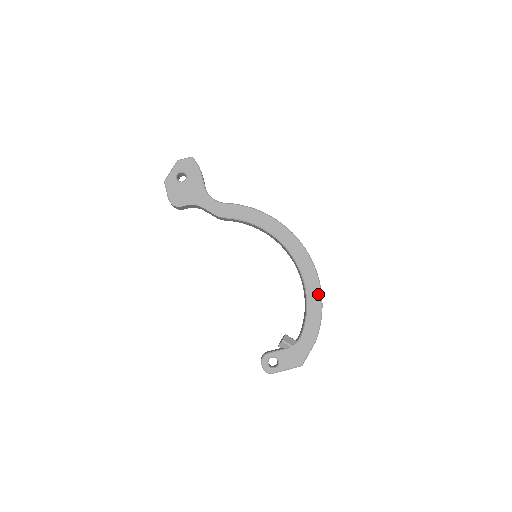
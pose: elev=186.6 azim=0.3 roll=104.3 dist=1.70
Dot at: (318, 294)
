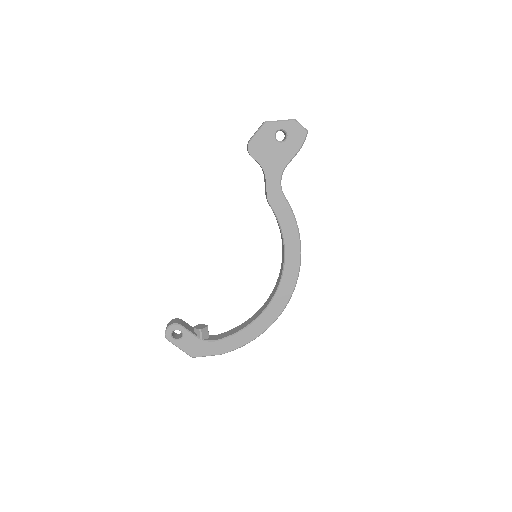
Dot at: (261, 330)
